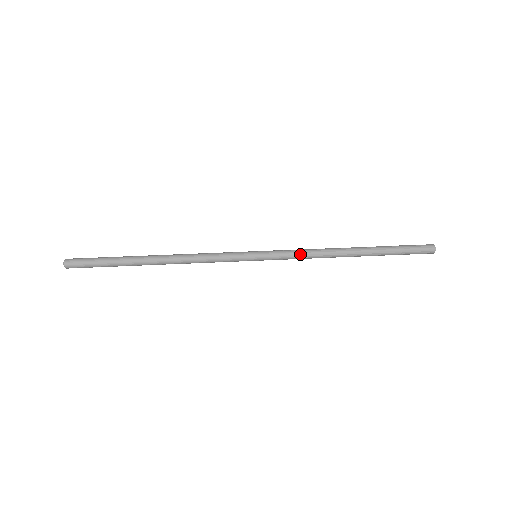
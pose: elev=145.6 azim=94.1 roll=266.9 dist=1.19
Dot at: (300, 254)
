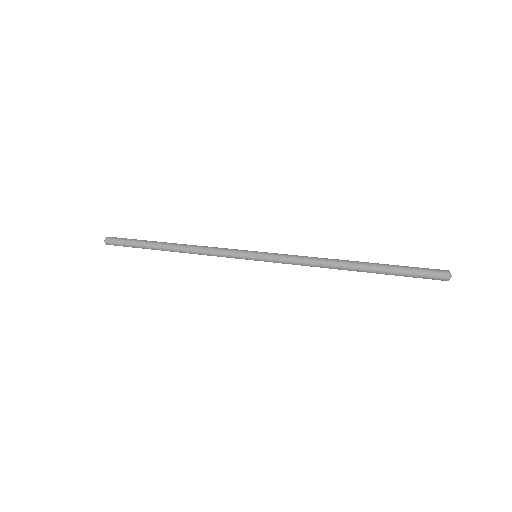
Dot at: (297, 256)
